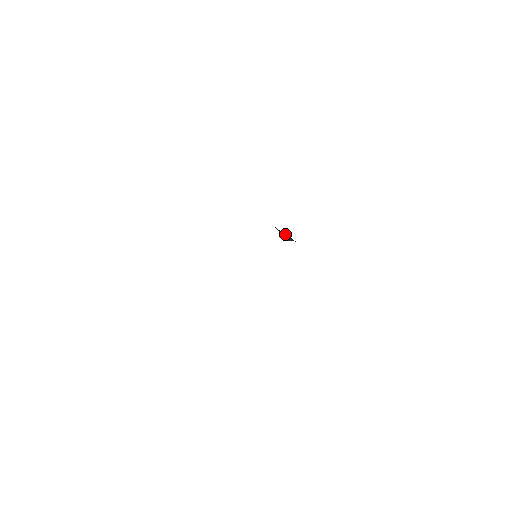
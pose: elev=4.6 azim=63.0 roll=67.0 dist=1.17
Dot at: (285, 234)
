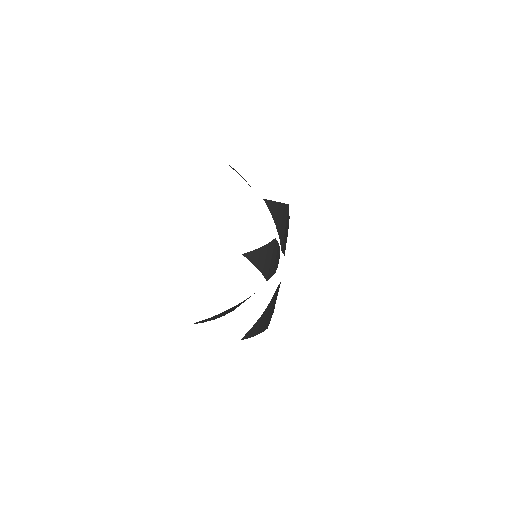
Dot at: occluded
